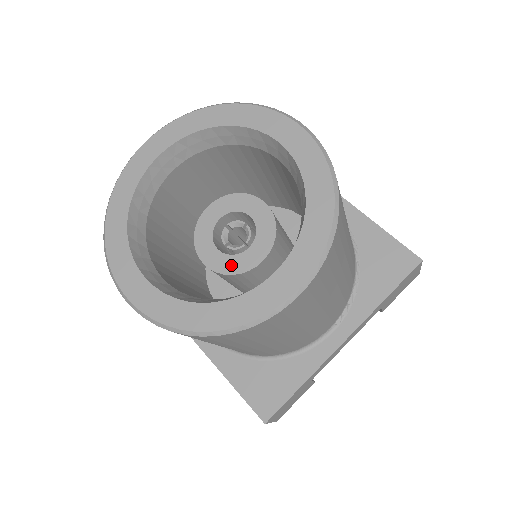
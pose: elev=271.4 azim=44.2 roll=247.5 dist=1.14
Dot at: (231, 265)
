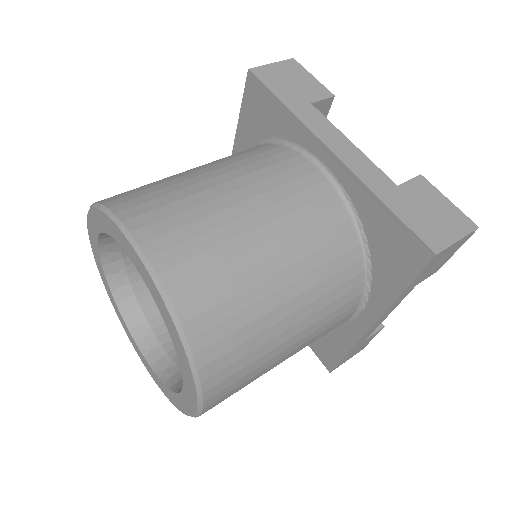
Dot at: occluded
